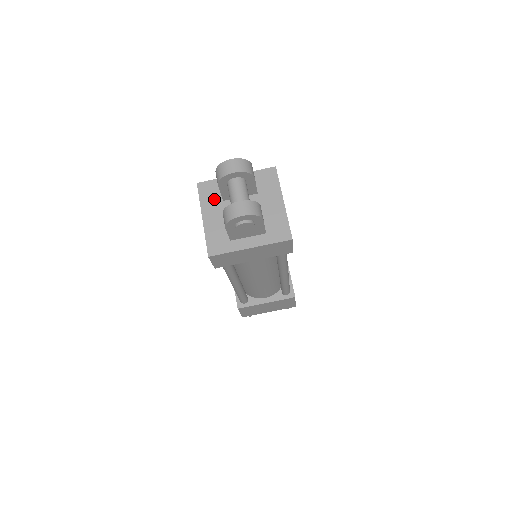
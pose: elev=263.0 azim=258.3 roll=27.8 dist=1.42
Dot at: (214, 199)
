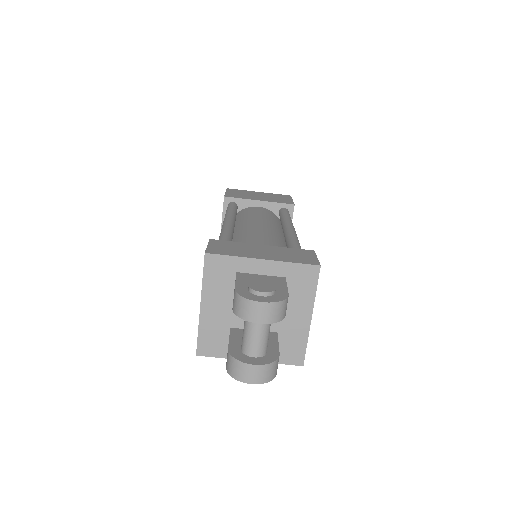
Dot at: (223, 285)
